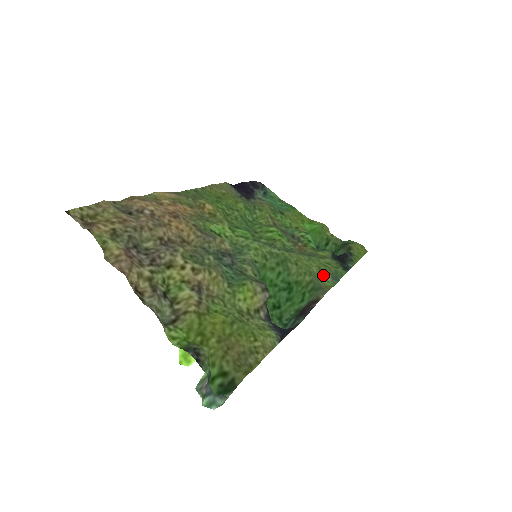
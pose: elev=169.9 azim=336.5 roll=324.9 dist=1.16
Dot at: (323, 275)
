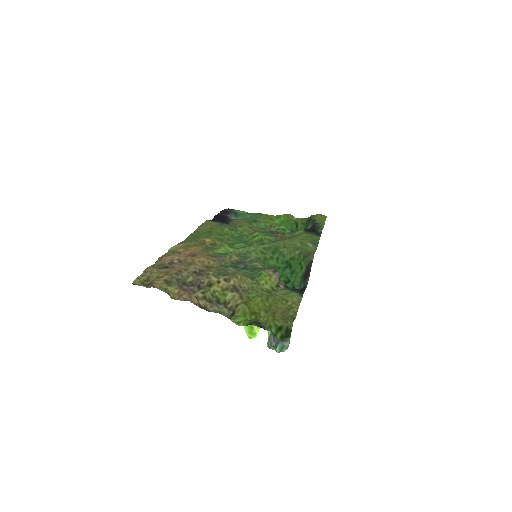
Dot at: (306, 246)
